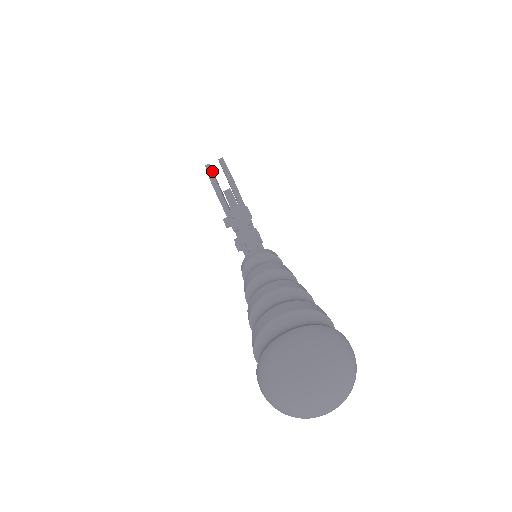
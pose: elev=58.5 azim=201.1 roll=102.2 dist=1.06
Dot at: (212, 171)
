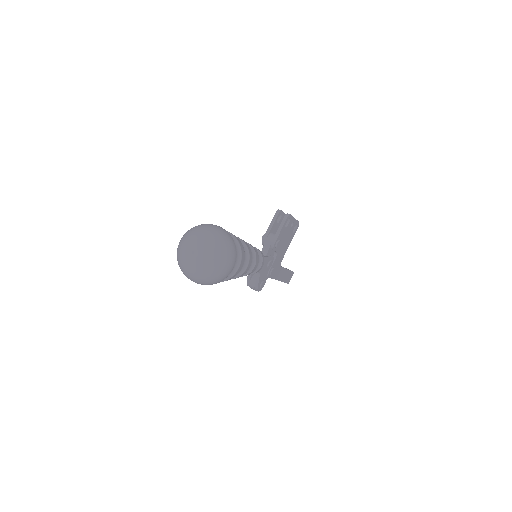
Dot at: occluded
